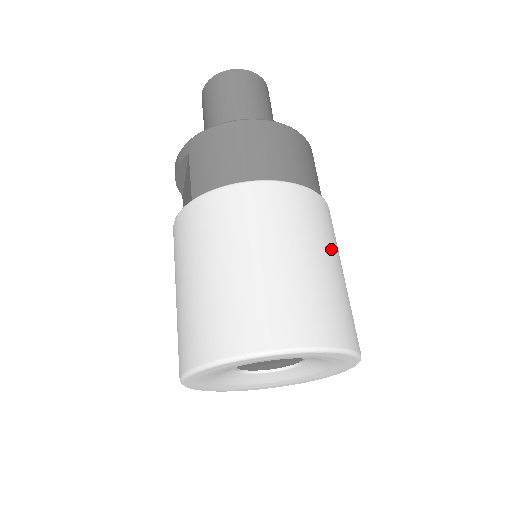
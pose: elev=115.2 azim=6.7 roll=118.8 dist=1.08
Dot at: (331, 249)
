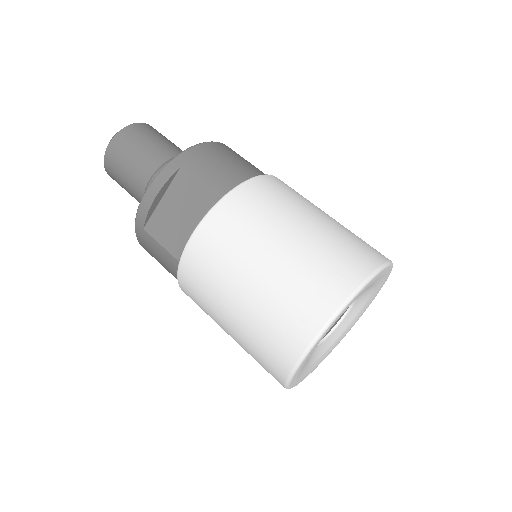
Dot at: occluded
